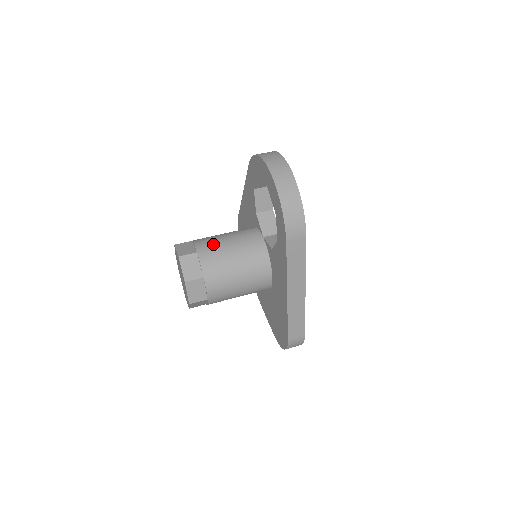
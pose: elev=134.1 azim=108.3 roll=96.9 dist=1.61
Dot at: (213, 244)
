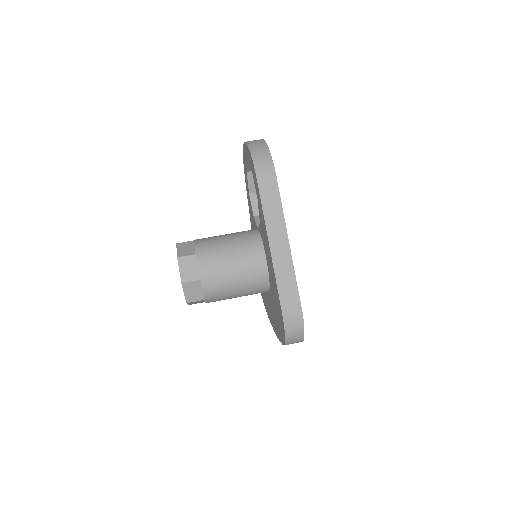
Dot at: occluded
